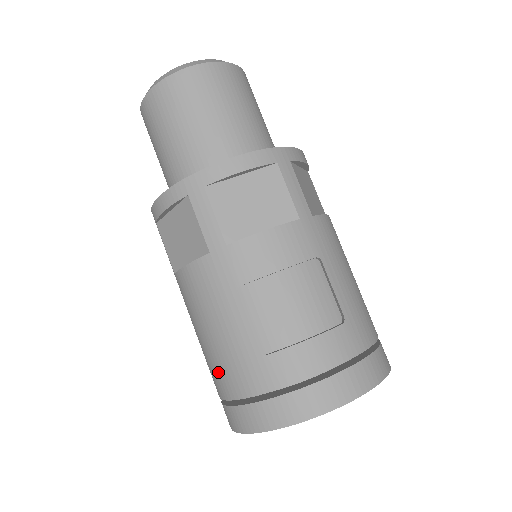
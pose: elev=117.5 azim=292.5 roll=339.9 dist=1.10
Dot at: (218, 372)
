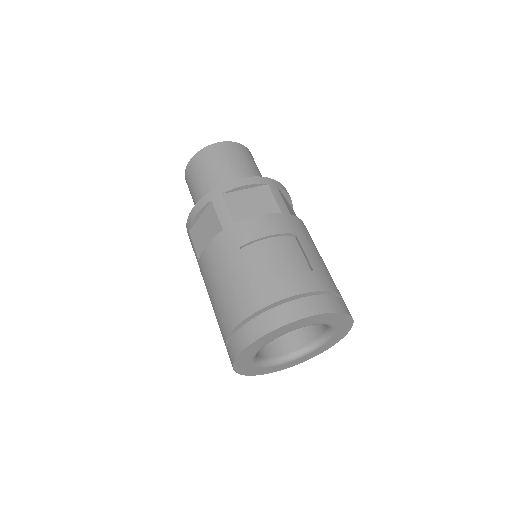
Dot at: (225, 313)
